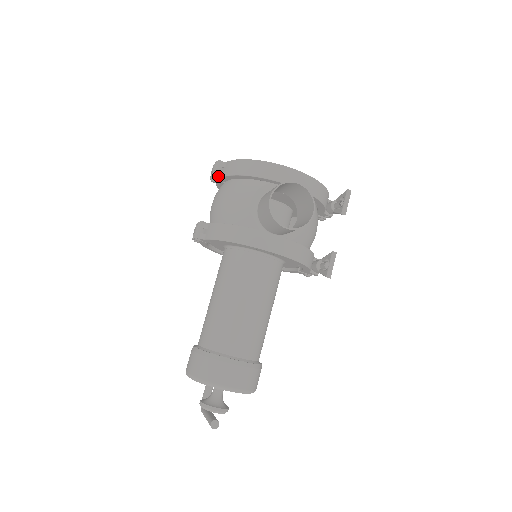
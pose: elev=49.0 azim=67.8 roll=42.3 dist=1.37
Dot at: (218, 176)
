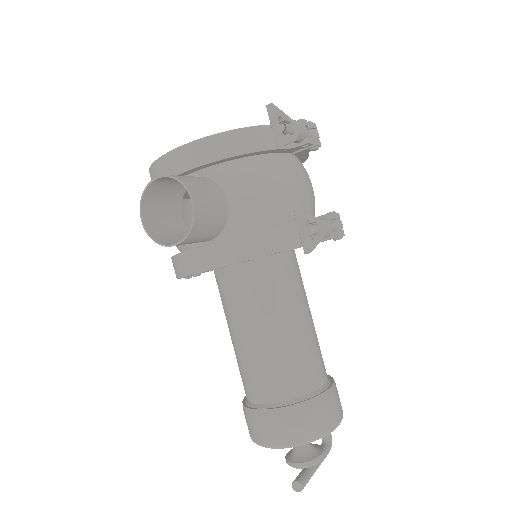
Dot at: occluded
